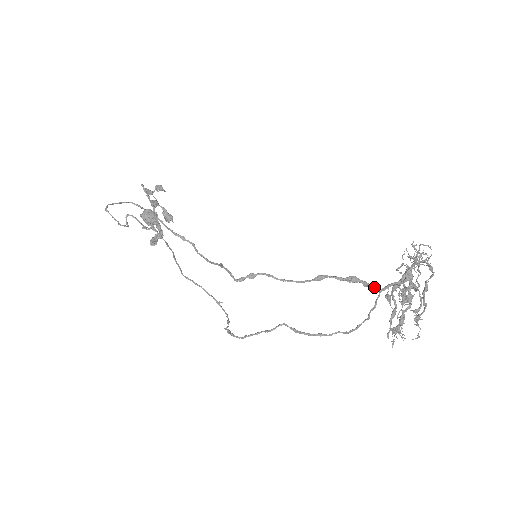
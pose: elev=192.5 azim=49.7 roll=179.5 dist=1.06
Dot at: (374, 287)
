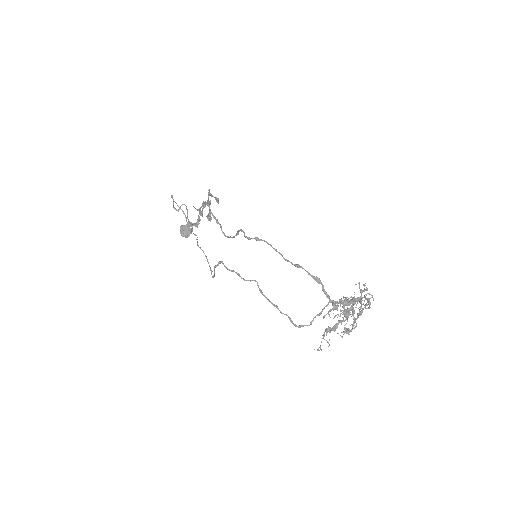
Dot at: (328, 296)
